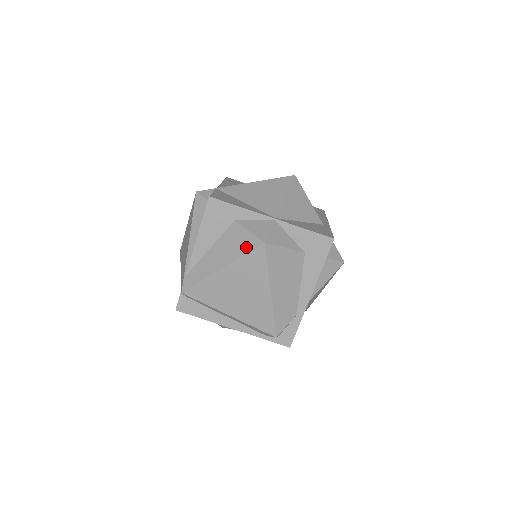
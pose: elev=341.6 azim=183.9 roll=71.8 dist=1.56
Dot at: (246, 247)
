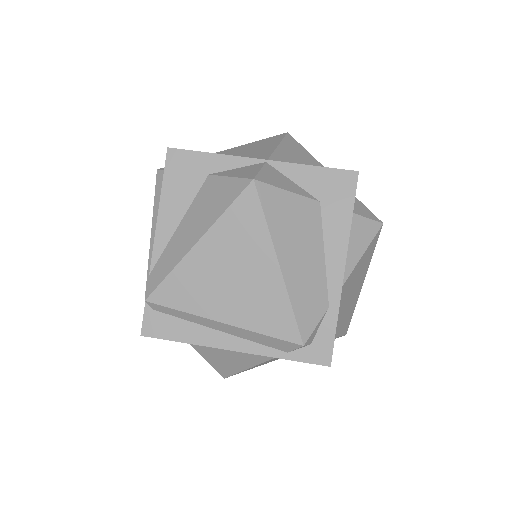
Dot at: (228, 197)
